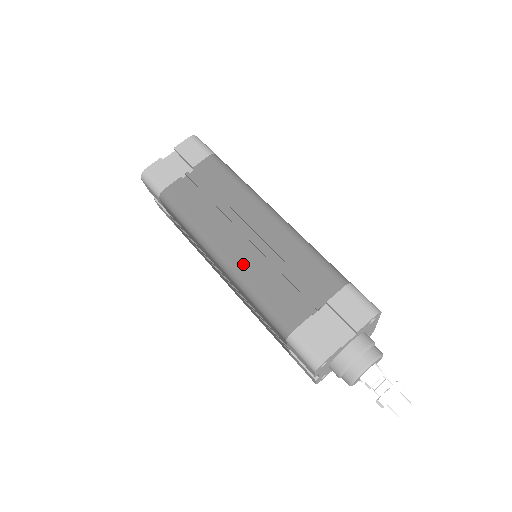
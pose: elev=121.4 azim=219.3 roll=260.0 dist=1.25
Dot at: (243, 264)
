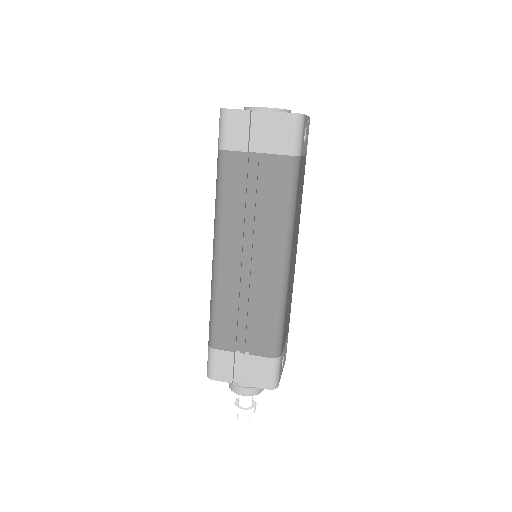
Dot at: (225, 278)
